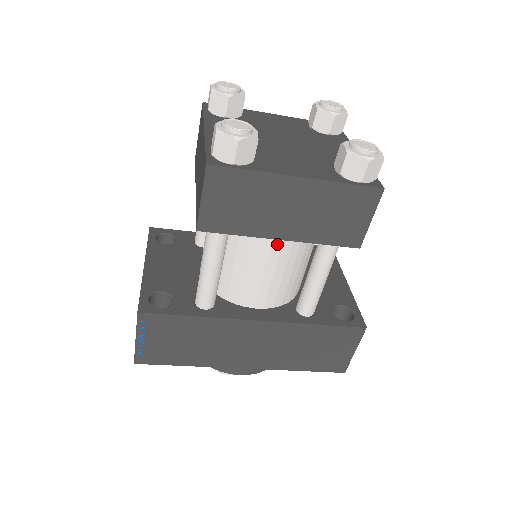
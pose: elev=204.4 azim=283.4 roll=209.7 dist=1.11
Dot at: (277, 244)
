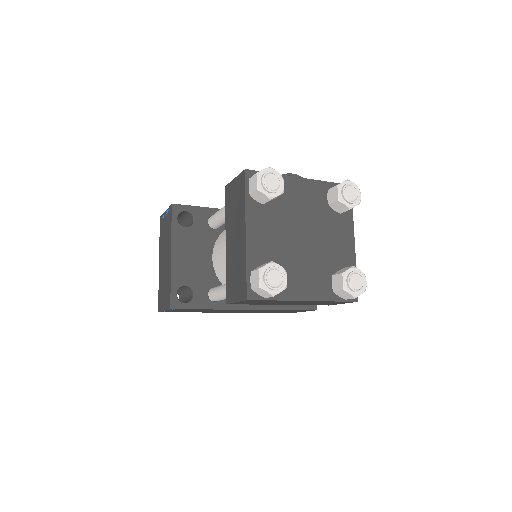
Dot at: occluded
